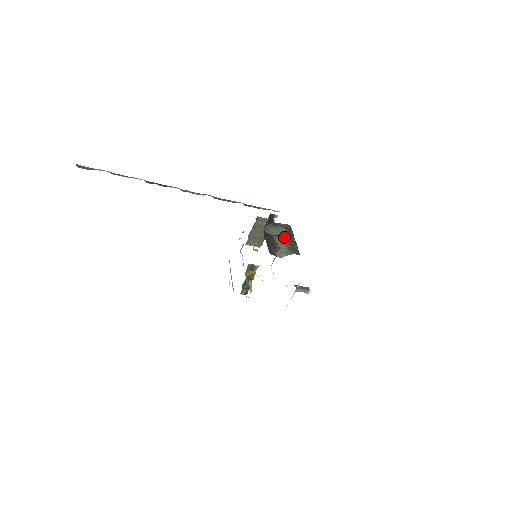
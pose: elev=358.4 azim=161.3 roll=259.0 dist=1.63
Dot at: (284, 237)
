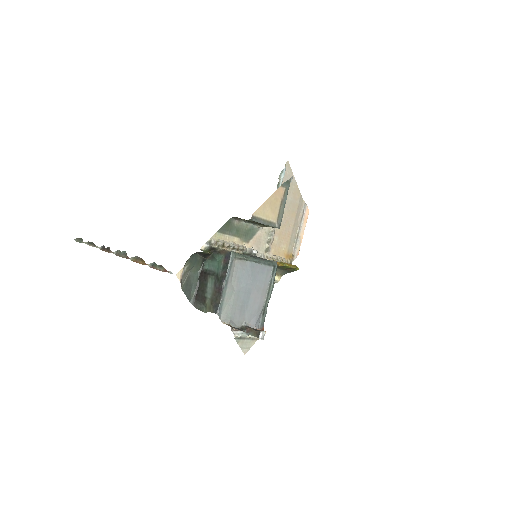
Dot at: (217, 278)
